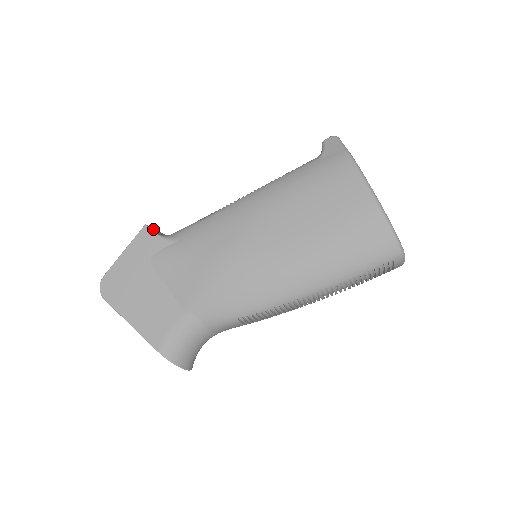
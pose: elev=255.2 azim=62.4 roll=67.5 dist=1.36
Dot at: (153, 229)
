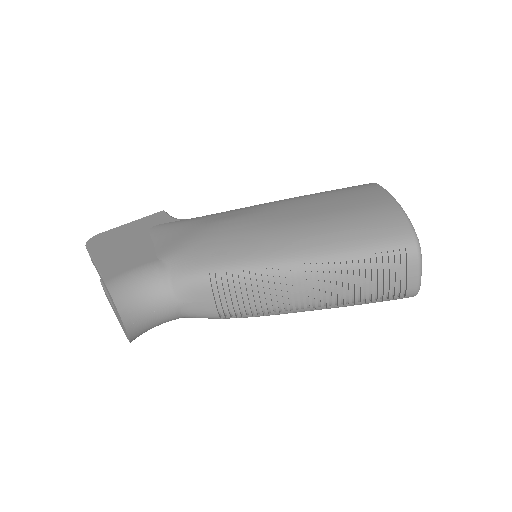
Dot at: occluded
